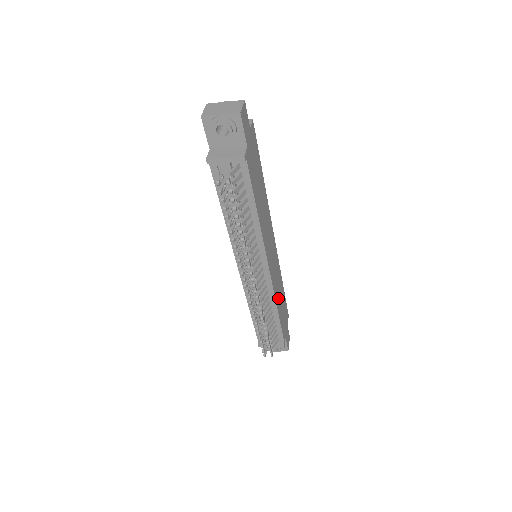
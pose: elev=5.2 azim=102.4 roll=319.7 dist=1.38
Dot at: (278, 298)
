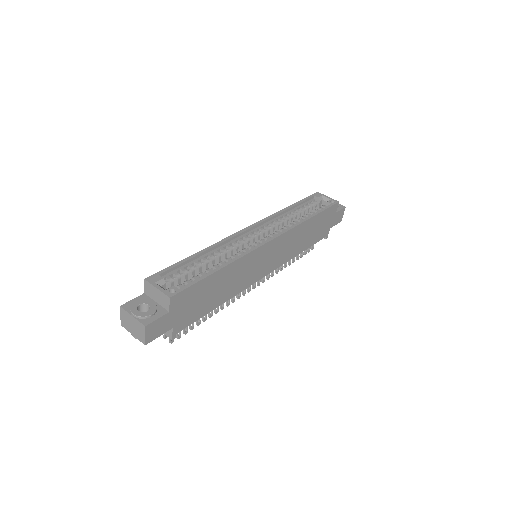
Dot at: (299, 246)
